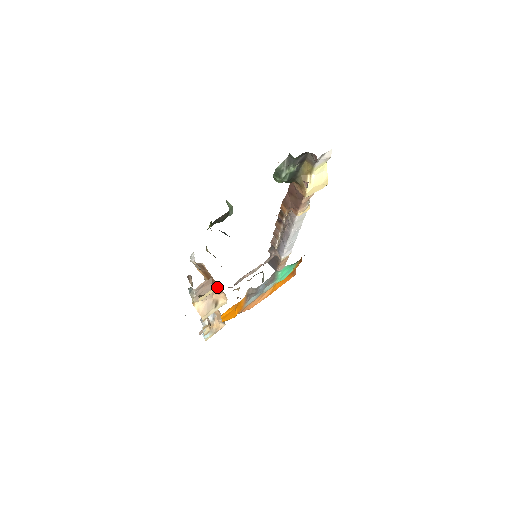
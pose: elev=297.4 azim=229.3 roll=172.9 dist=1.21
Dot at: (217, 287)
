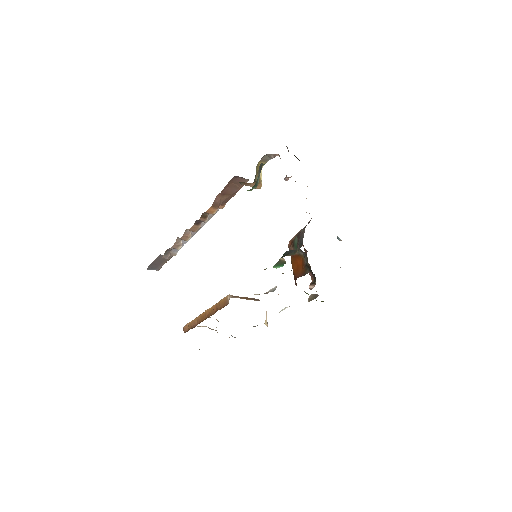
Dot at: (256, 299)
